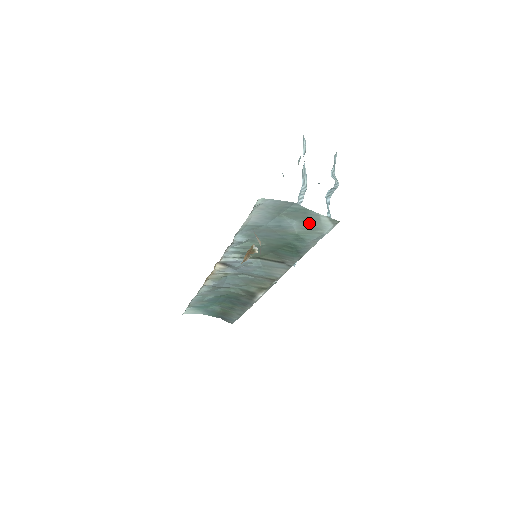
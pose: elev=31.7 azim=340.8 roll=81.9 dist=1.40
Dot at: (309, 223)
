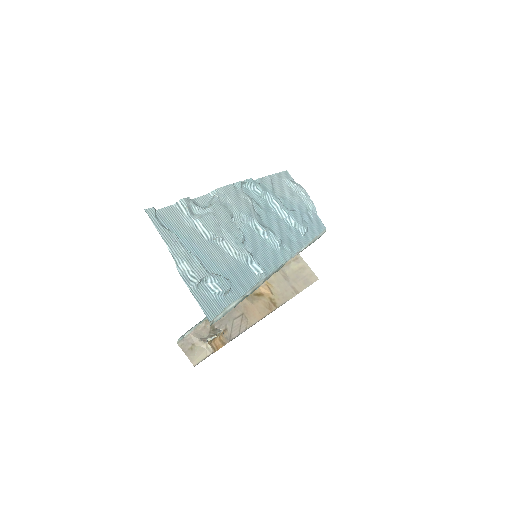
Dot at: occluded
